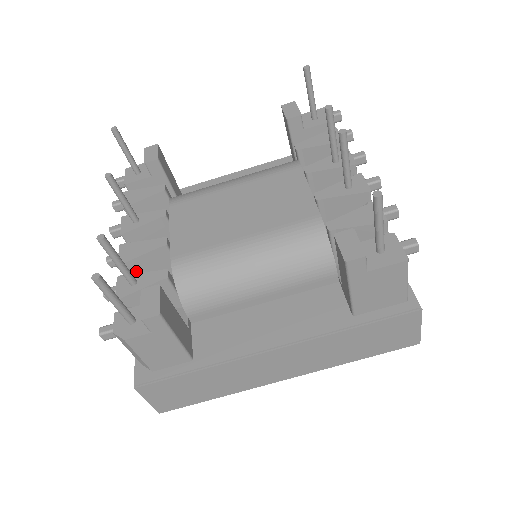
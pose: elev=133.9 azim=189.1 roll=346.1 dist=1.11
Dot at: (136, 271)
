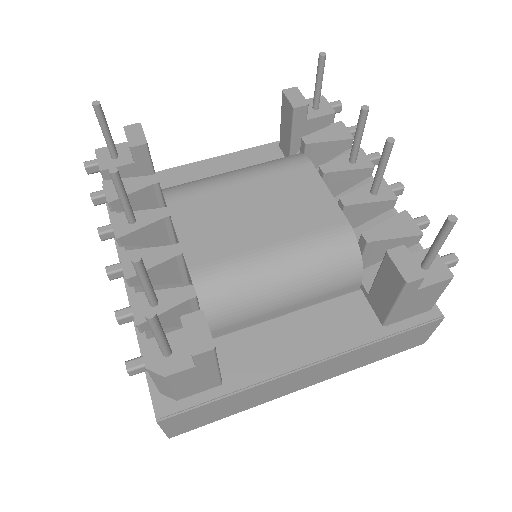
Dot at: occluded
